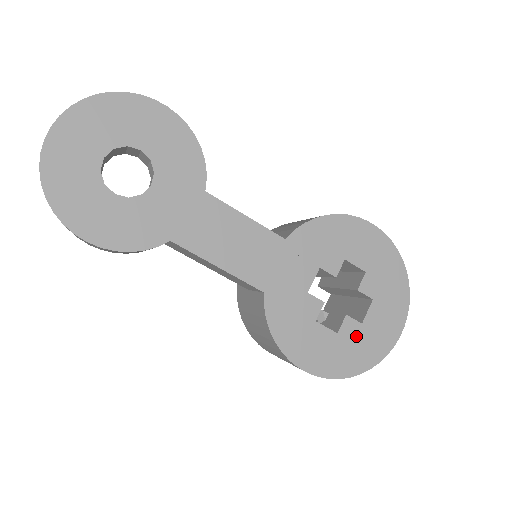
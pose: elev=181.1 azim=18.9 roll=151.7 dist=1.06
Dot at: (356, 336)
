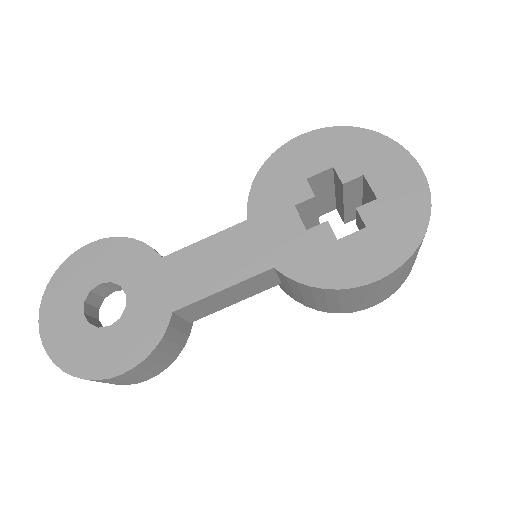
Dot at: (384, 212)
